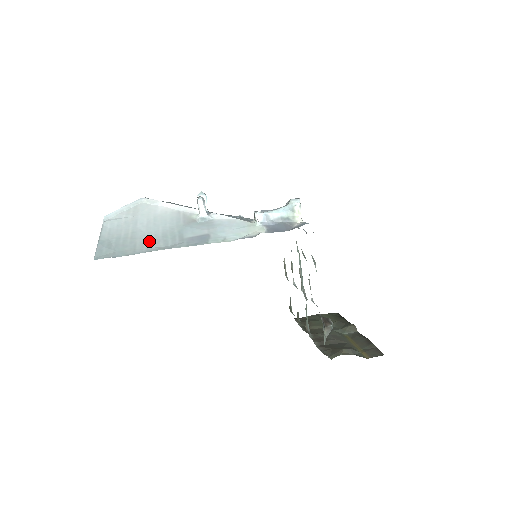
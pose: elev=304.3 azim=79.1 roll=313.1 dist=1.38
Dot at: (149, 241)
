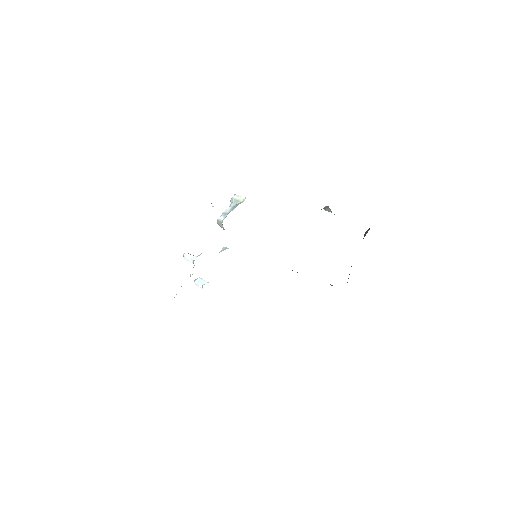
Dot at: occluded
